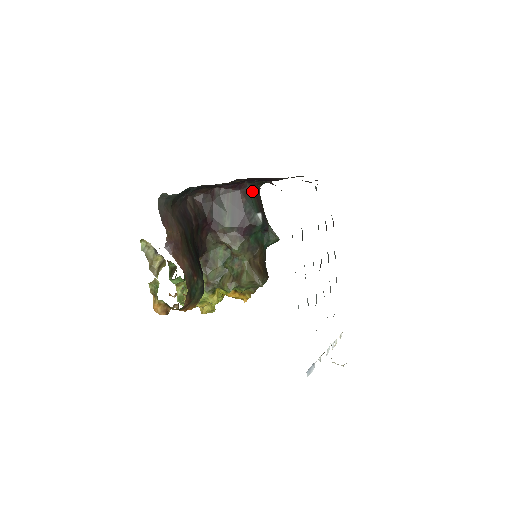
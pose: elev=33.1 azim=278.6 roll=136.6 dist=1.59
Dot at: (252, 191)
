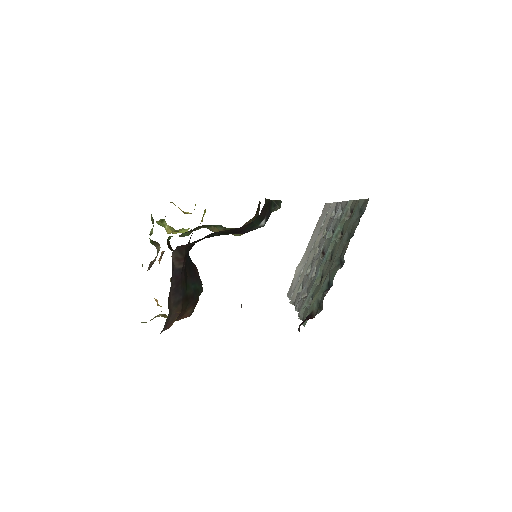
Dot at: occluded
